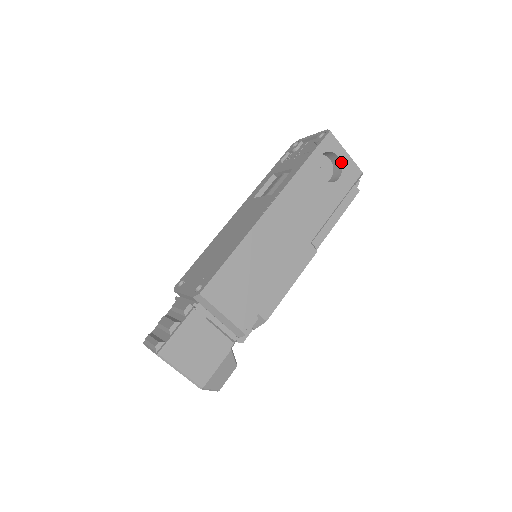
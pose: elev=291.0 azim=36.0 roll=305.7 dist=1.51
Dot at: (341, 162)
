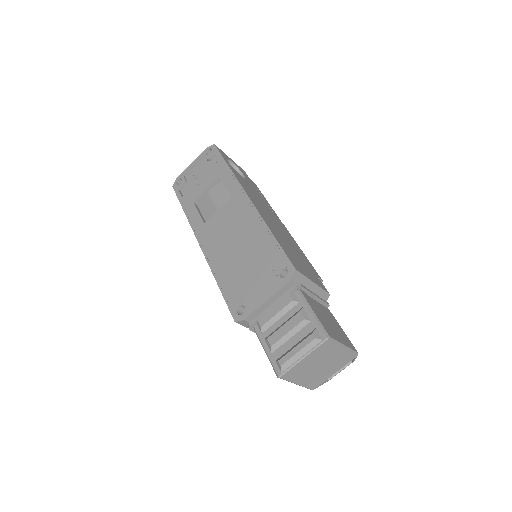
Dot at: (235, 165)
